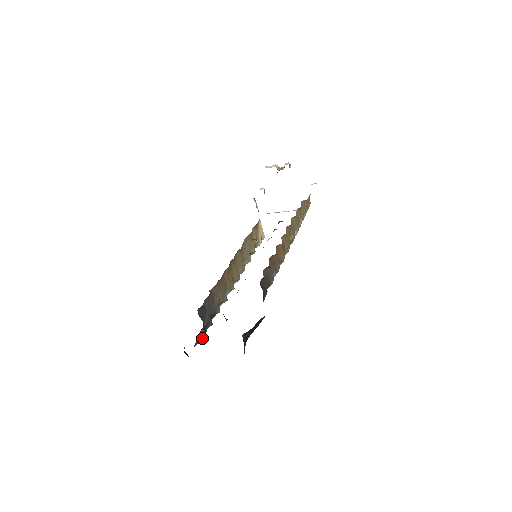
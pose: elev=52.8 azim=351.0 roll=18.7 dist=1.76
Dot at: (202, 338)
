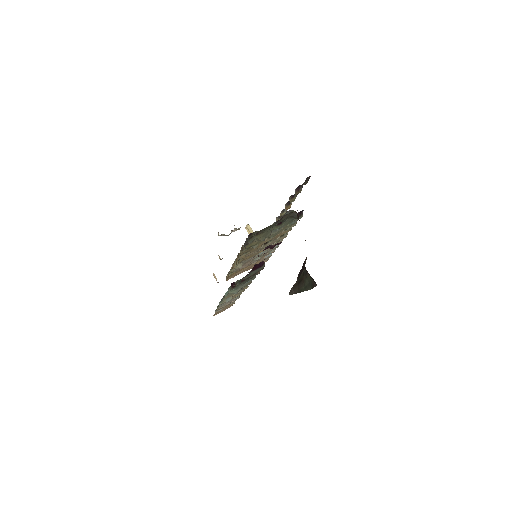
Dot at: occluded
